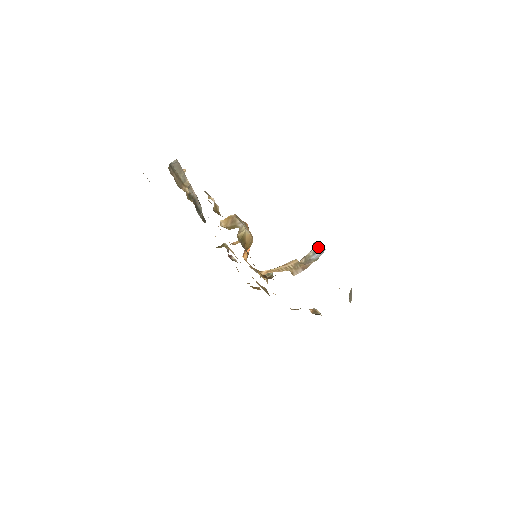
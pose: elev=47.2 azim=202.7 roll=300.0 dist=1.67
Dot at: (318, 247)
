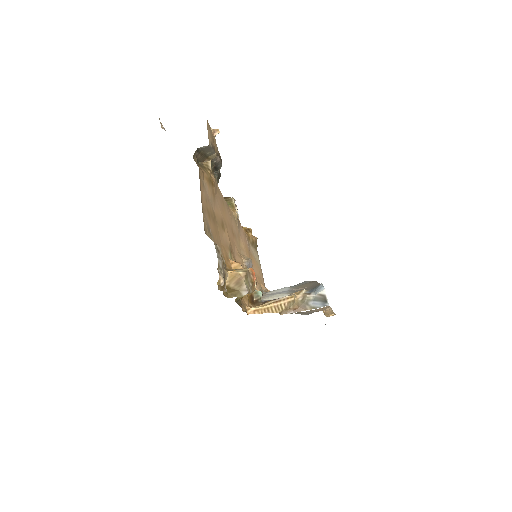
Dot at: (323, 297)
